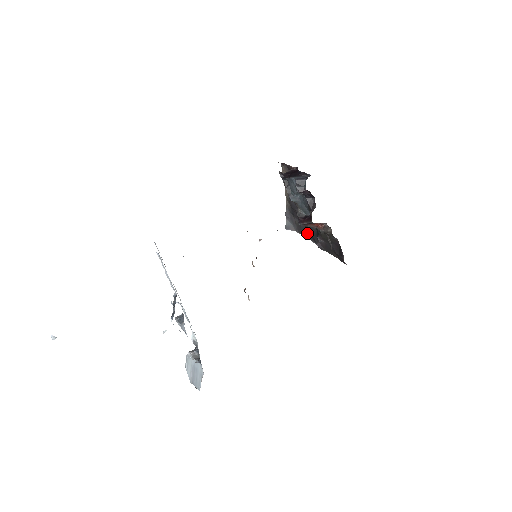
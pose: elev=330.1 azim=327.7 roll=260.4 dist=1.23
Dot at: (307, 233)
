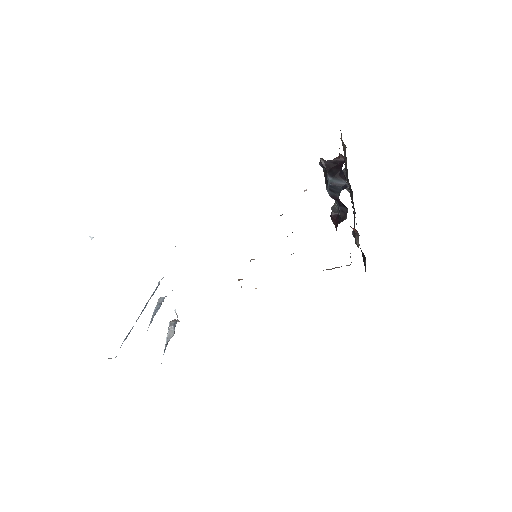
Dot at: (354, 209)
